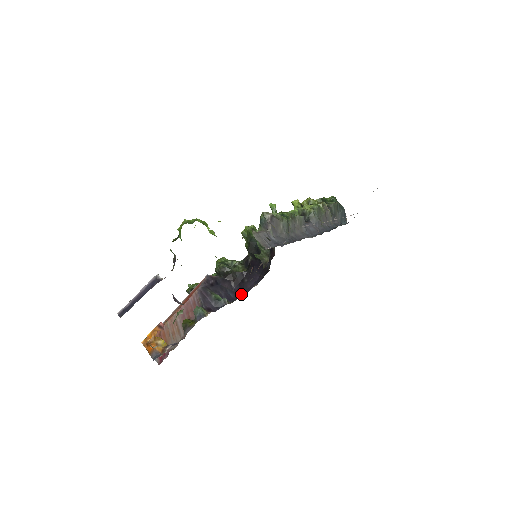
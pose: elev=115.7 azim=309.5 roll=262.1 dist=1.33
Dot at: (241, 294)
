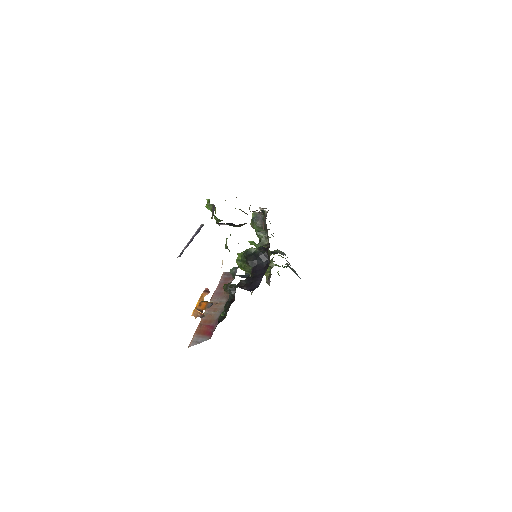
Dot at: (255, 288)
